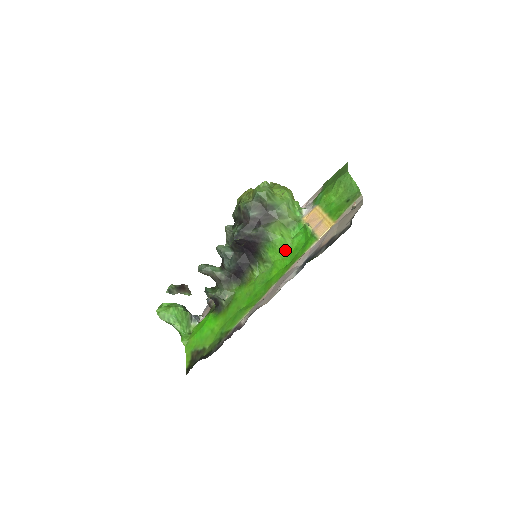
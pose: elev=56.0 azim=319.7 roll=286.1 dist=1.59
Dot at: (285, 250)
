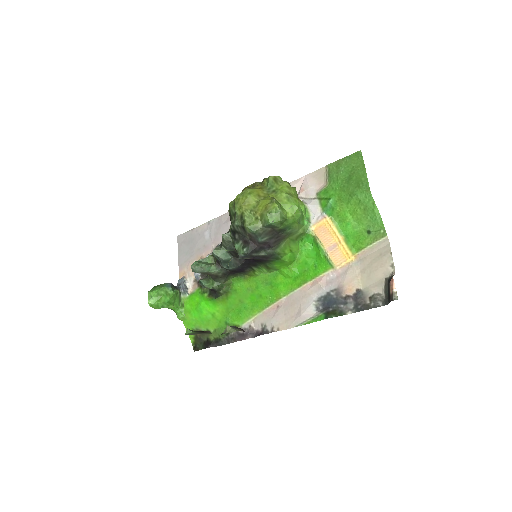
Dot at: (293, 261)
